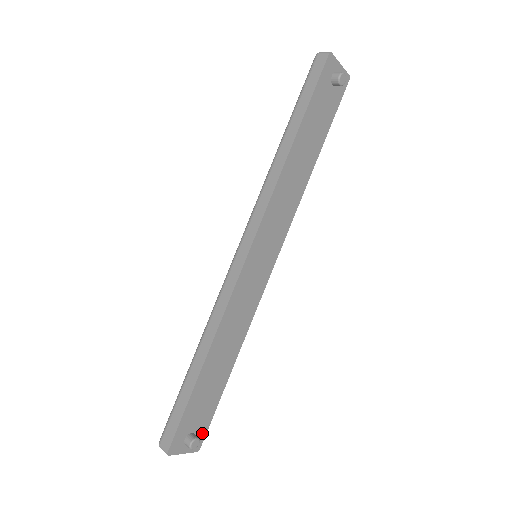
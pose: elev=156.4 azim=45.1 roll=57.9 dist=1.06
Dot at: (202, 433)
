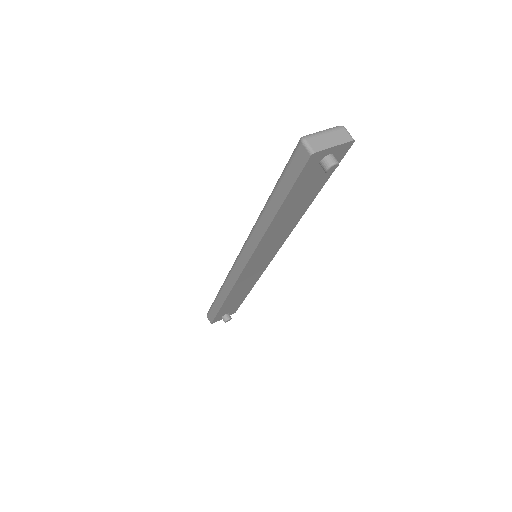
Dot at: (235, 310)
